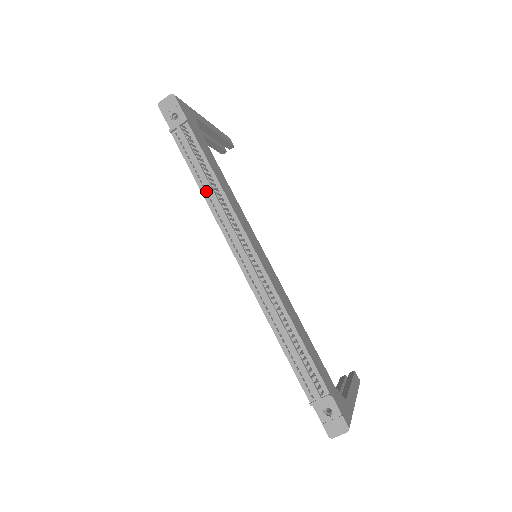
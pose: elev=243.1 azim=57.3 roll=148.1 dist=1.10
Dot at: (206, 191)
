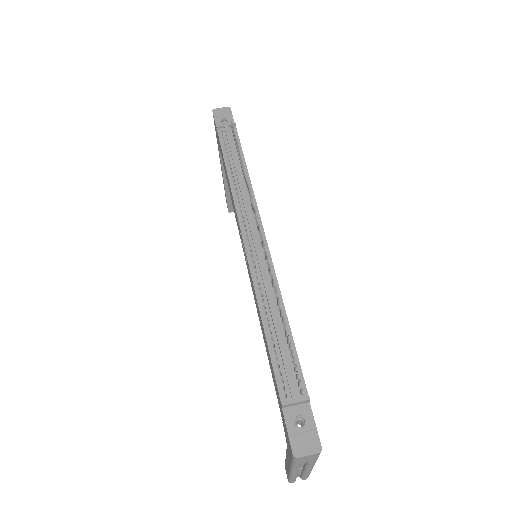
Dot at: (232, 178)
